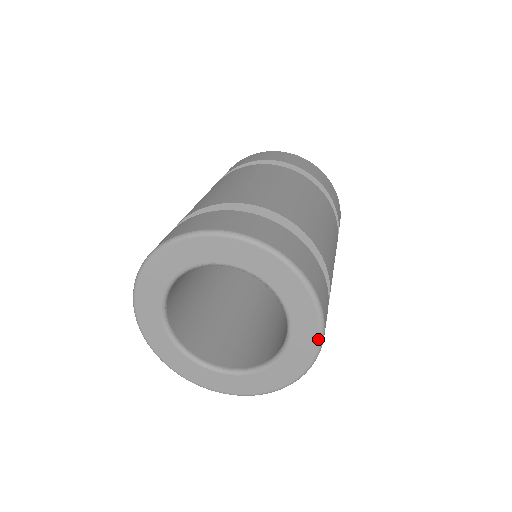
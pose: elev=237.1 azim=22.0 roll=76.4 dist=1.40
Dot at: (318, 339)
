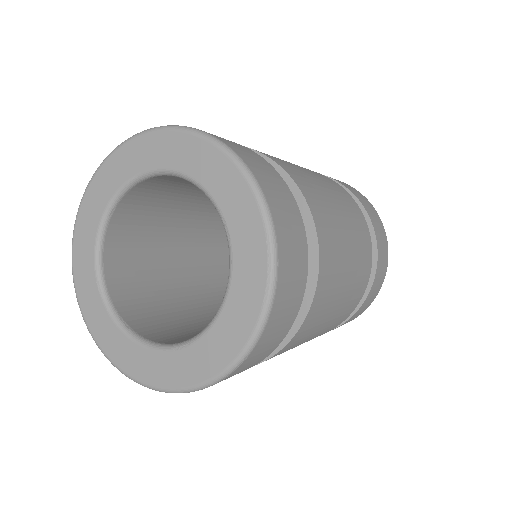
Dot at: (244, 344)
